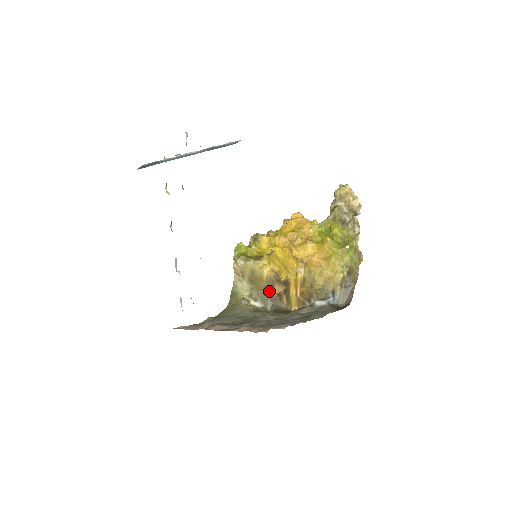
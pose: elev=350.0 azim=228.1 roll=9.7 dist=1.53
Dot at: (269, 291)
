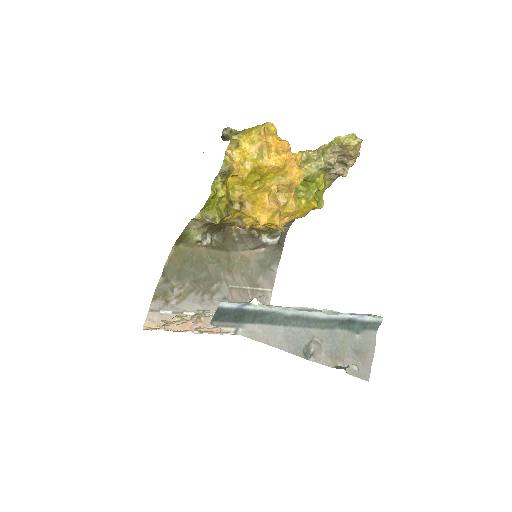
Dot at: (222, 225)
